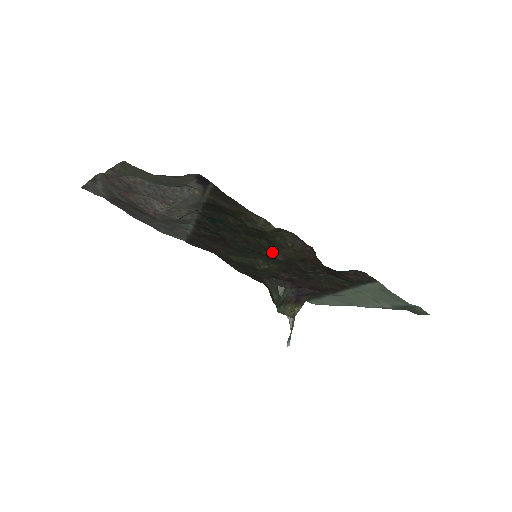
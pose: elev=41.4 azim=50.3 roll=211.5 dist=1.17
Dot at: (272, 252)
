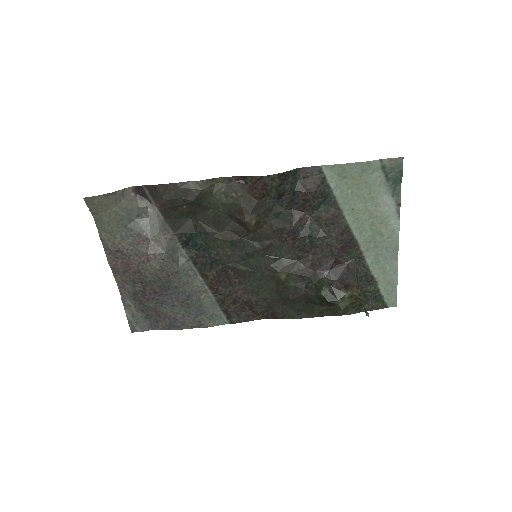
Dot at: (241, 222)
